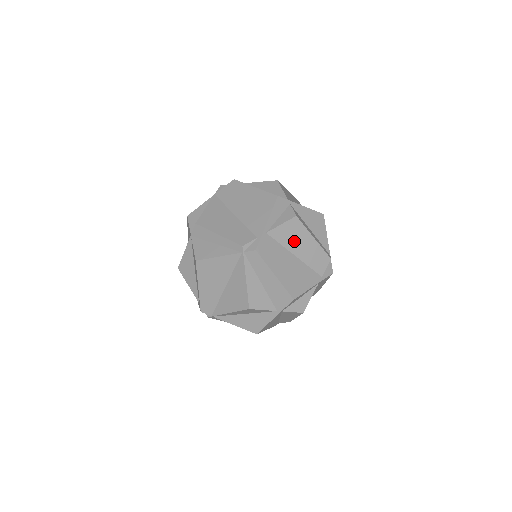
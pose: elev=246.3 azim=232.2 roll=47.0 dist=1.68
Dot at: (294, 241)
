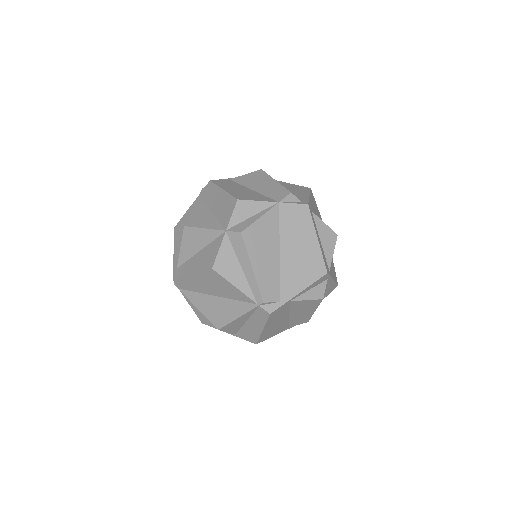
Dot at: (301, 309)
